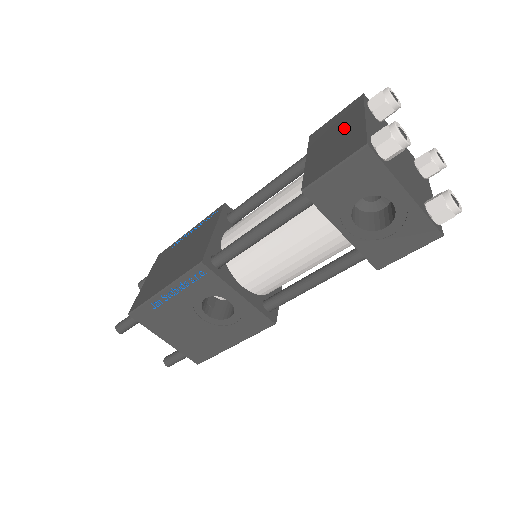
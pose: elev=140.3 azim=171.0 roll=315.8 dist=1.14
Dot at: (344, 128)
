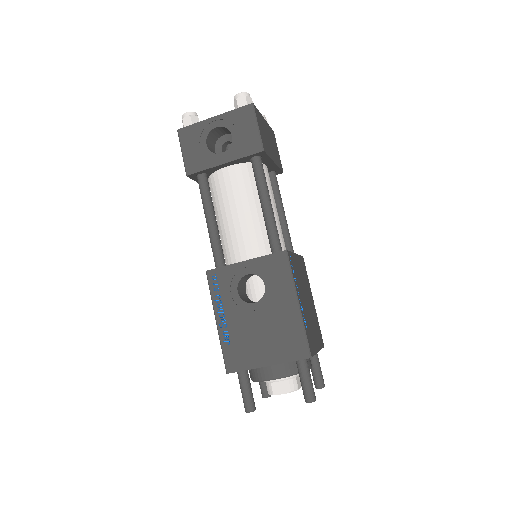
Dot at: occluded
